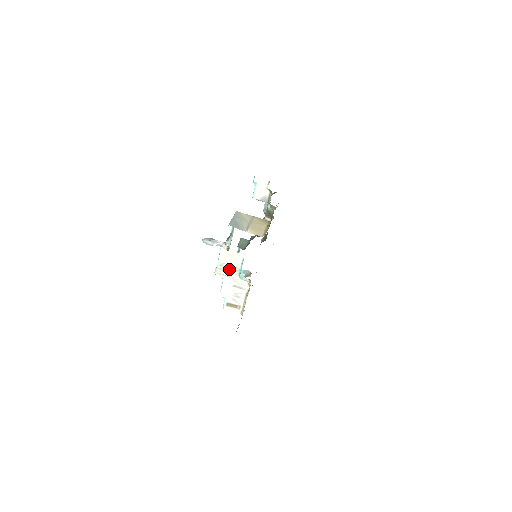
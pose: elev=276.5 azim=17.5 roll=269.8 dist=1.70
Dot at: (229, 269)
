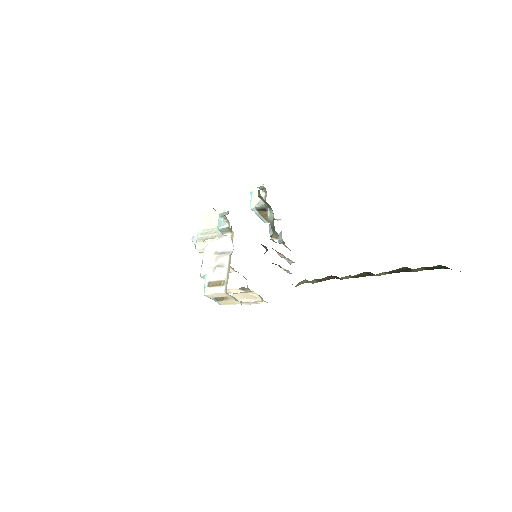
Dot at: (210, 234)
